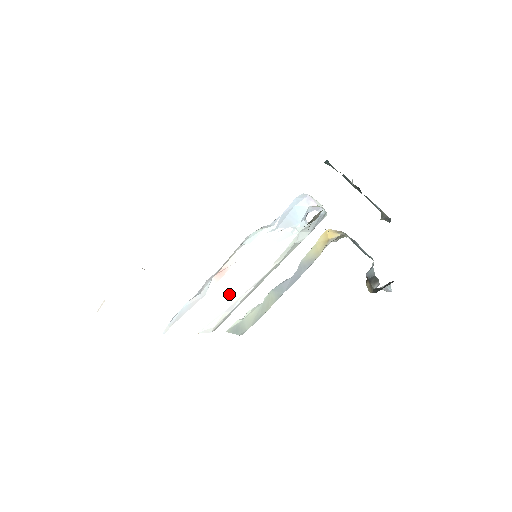
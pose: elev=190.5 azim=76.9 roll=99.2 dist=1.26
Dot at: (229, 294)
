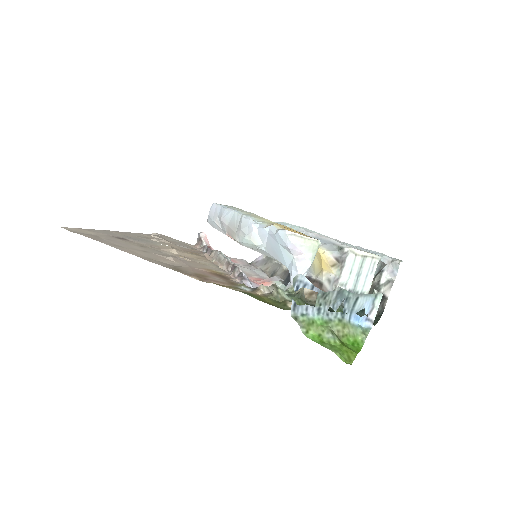
Dot at: occluded
